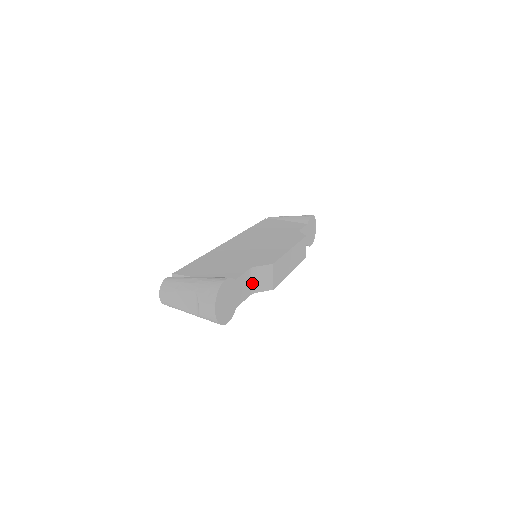
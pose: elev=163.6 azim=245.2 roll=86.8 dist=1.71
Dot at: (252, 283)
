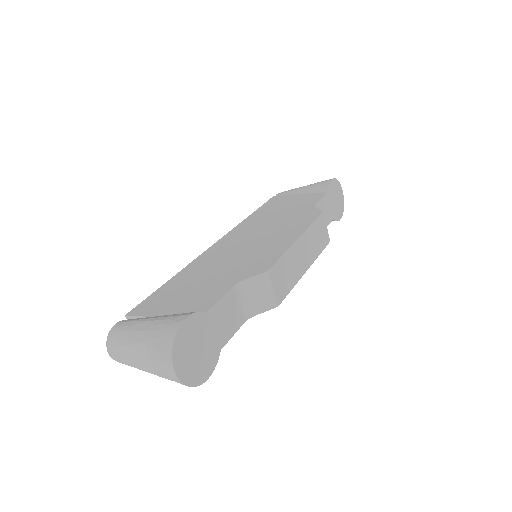
Dot at: (243, 305)
